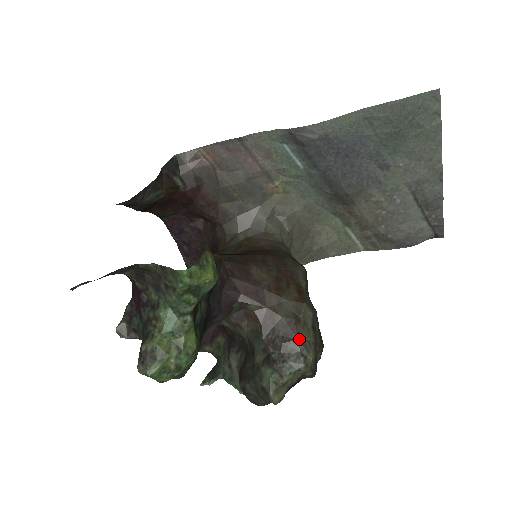
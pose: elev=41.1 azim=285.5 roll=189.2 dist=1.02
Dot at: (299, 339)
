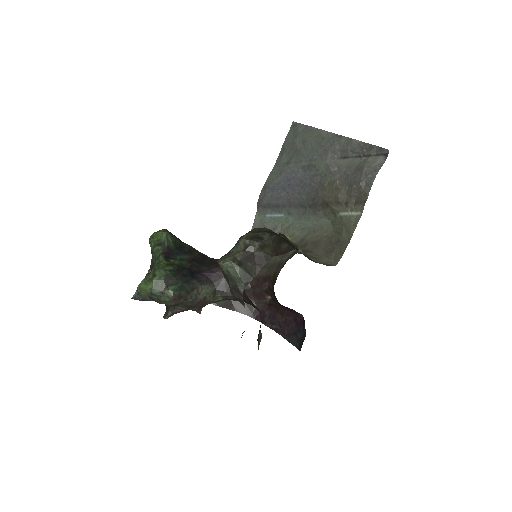
Dot at: occluded
